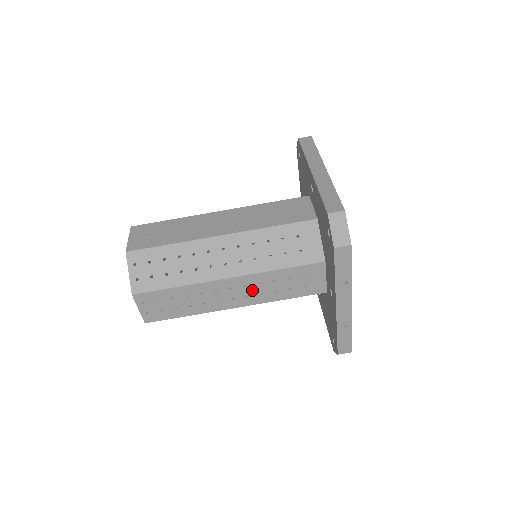
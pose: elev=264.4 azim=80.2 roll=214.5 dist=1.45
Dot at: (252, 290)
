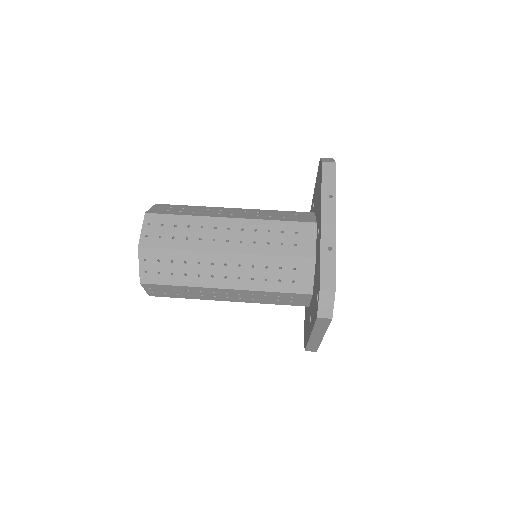
Dot at: (247, 236)
